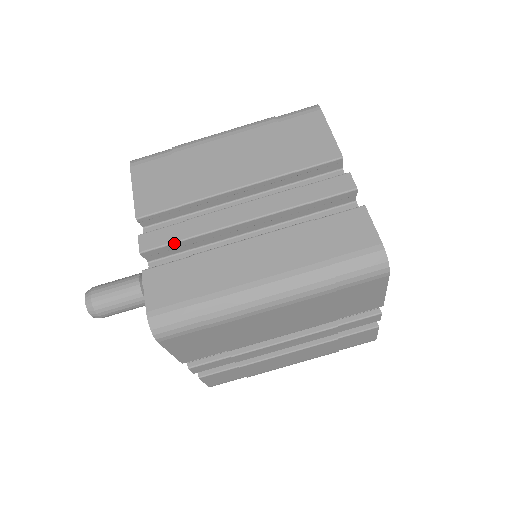
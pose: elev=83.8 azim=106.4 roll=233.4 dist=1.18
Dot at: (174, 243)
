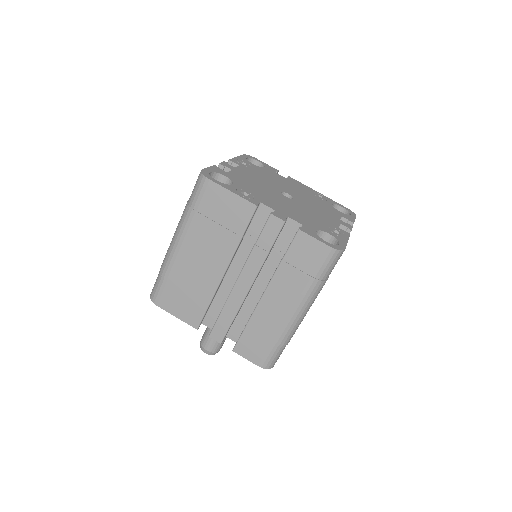
Dot at: (230, 326)
